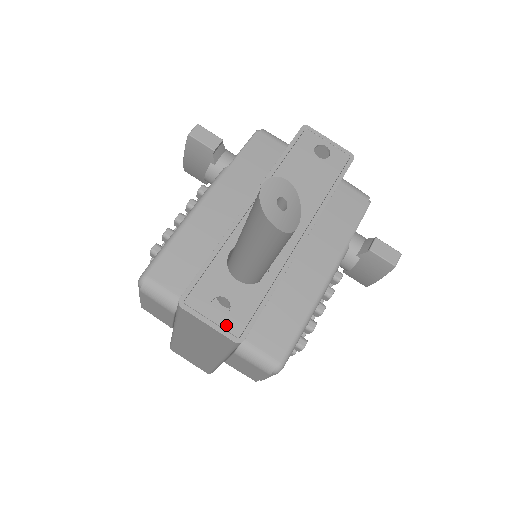
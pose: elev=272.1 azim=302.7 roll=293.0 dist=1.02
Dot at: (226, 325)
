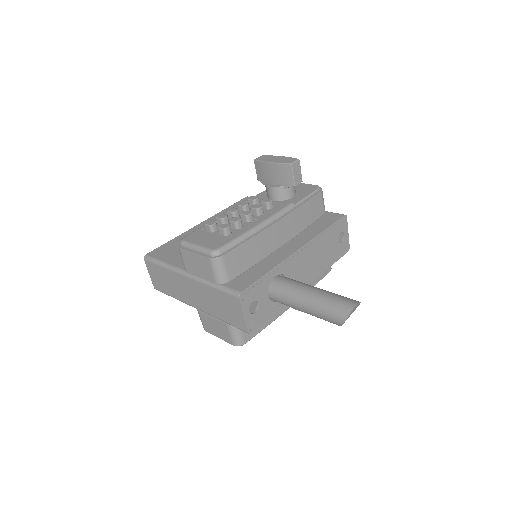
Dot at: (250, 320)
